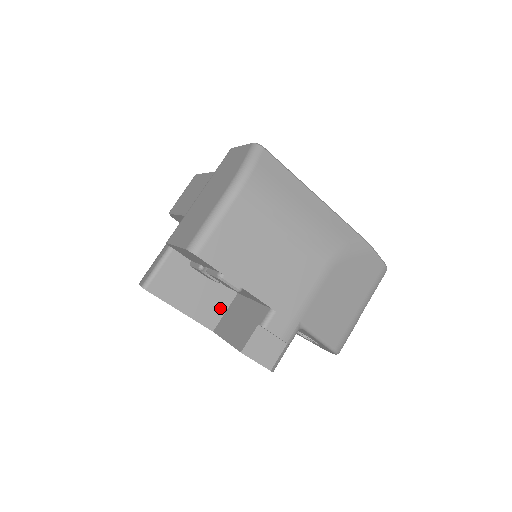
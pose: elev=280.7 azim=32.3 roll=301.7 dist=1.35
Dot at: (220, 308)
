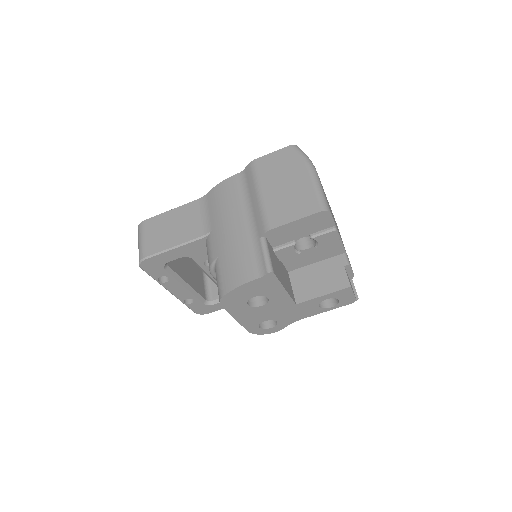
Dot at: (290, 285)
